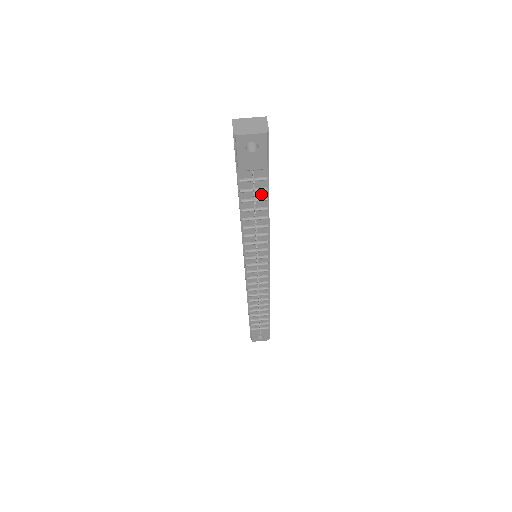
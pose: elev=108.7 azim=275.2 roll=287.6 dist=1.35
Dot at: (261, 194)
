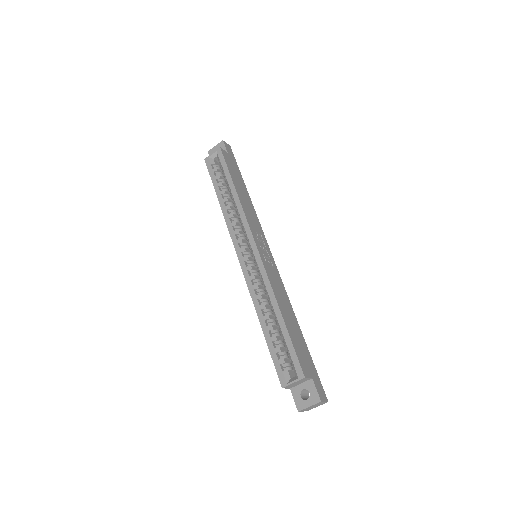
Dot at: occluded
